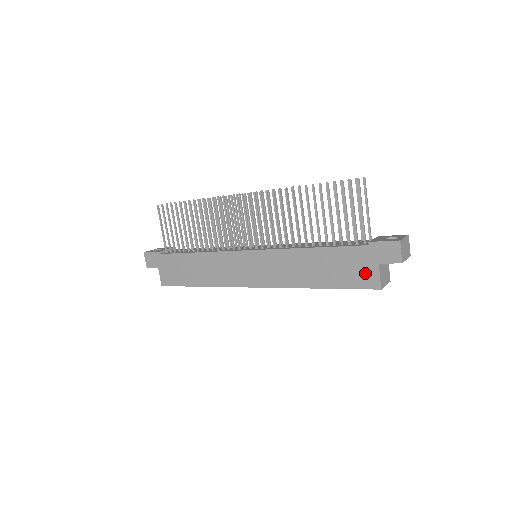
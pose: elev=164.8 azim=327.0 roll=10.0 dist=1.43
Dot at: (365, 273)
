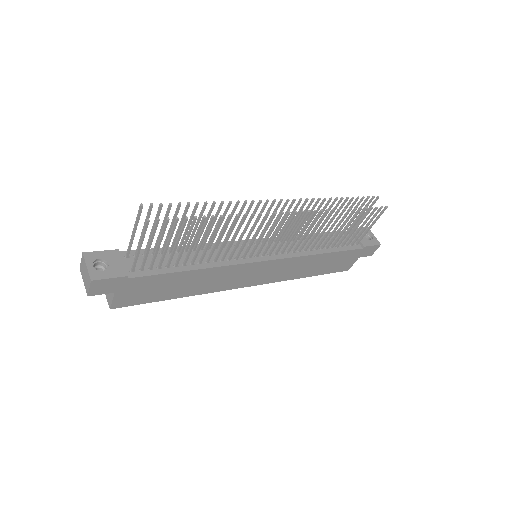
Dot at: (347, 264)
